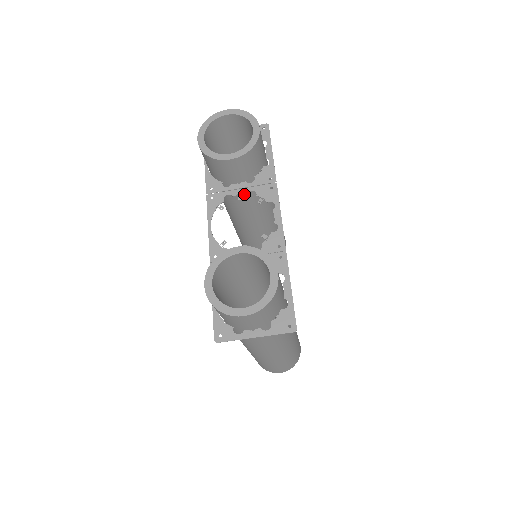
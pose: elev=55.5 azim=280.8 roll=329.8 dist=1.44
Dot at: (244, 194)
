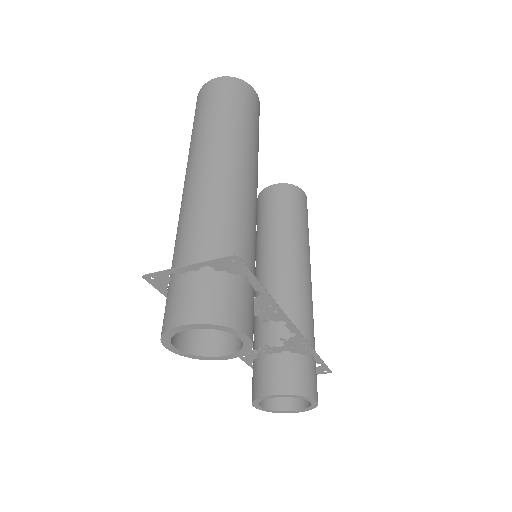
Dot at: occluded
